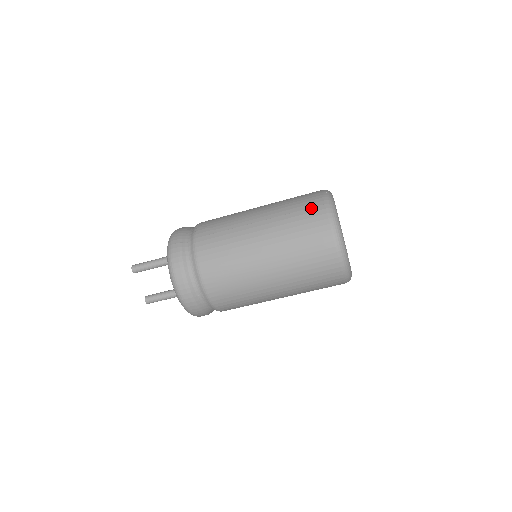
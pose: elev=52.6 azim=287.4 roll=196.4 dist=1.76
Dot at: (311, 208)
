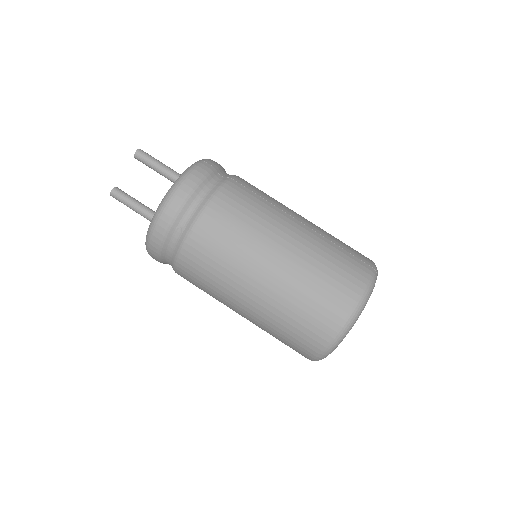
Dot at: (358, 258)
